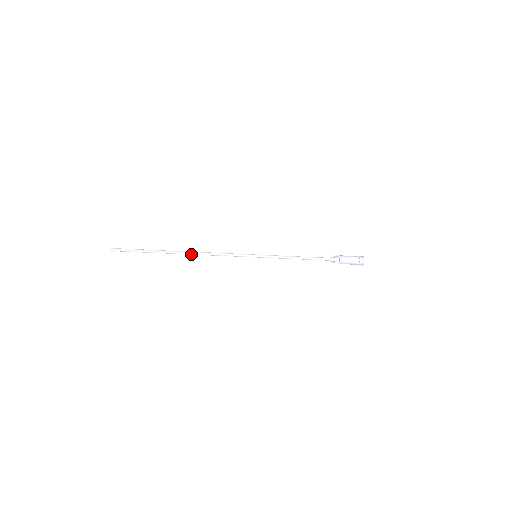
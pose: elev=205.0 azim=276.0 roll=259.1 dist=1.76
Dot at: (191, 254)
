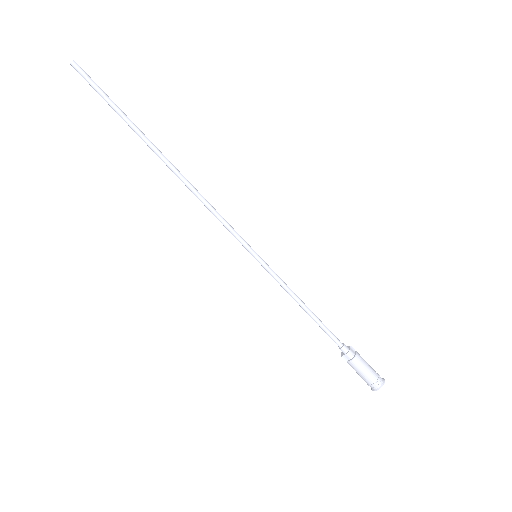
Dot at: (175, 173)
